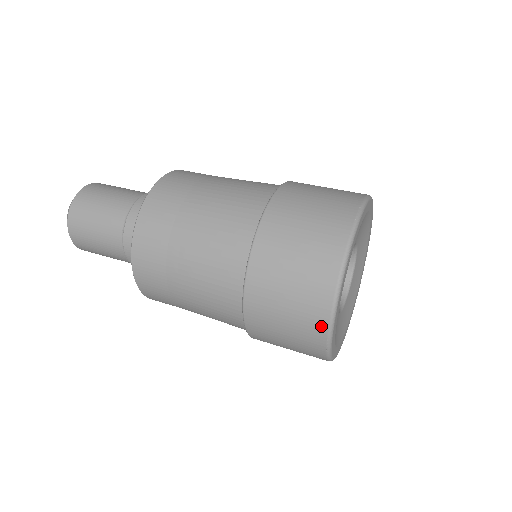
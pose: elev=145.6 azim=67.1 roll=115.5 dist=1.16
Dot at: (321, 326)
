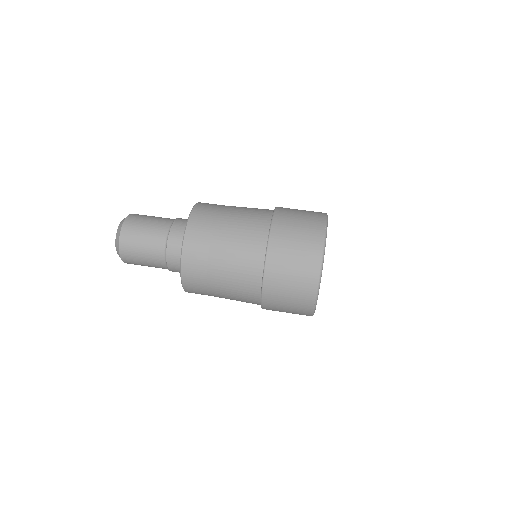
Dot at: (312, 294)
